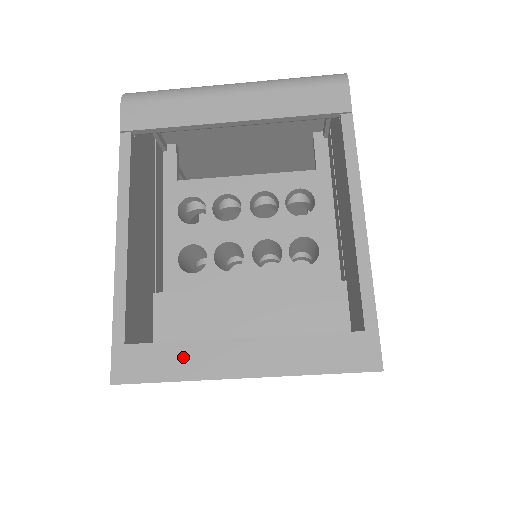
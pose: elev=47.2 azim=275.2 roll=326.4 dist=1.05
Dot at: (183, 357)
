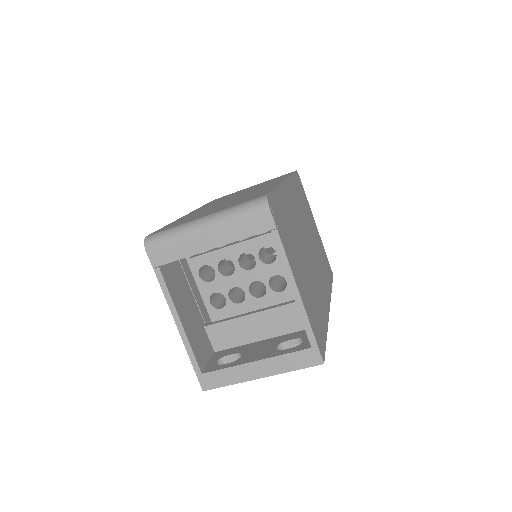
Dot at: (230, 374)
